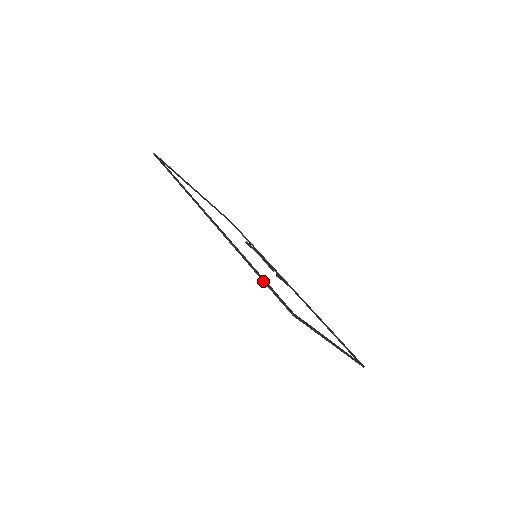
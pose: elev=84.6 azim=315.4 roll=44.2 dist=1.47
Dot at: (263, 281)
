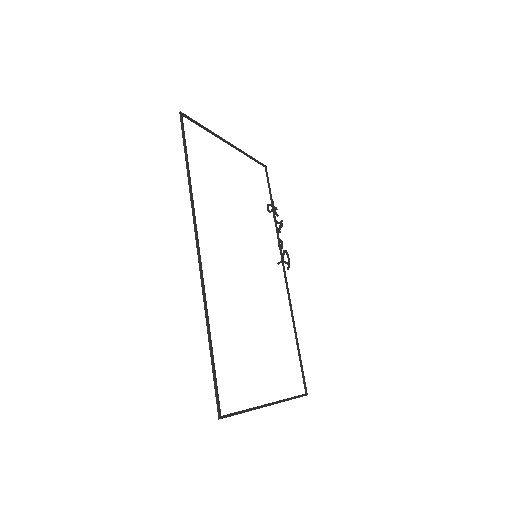
Dot at: (212, 367)
